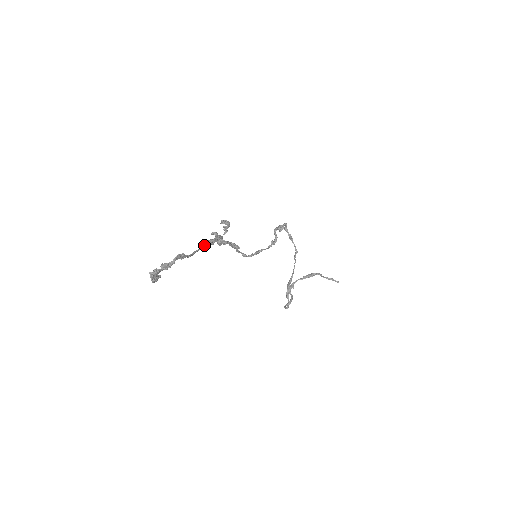
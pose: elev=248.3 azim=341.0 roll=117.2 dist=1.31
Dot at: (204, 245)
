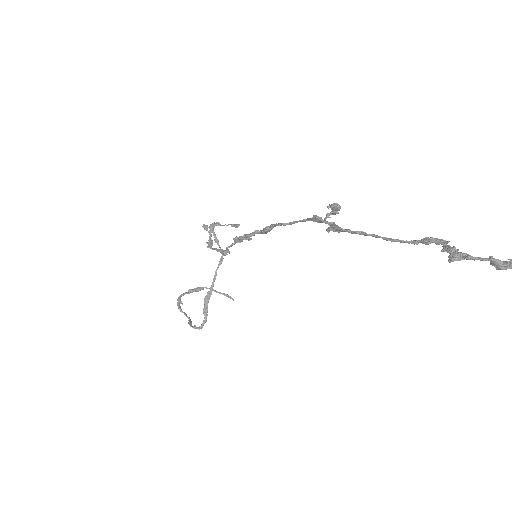
Dot at: (362, 231)
